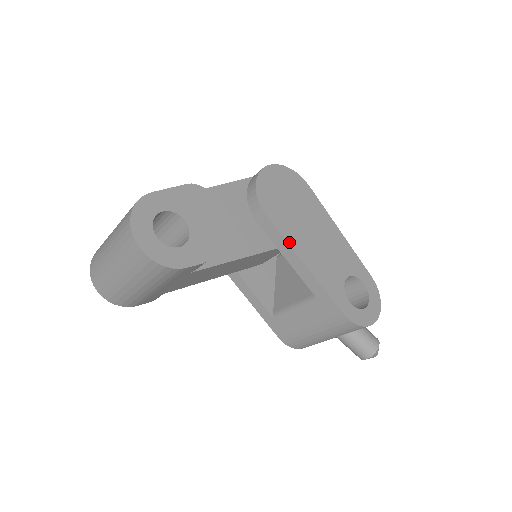
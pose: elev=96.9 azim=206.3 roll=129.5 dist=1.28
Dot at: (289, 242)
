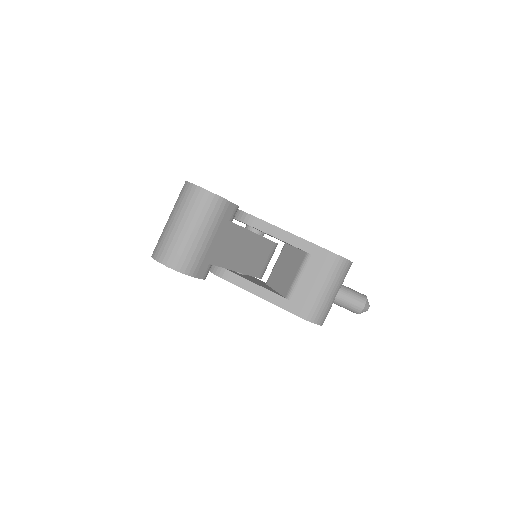
Dot at: (274, 226)
